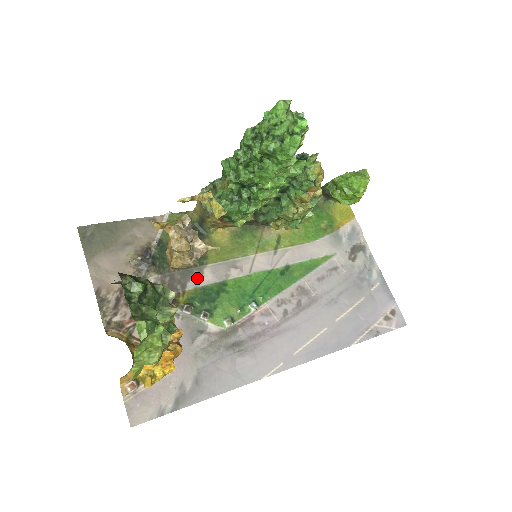
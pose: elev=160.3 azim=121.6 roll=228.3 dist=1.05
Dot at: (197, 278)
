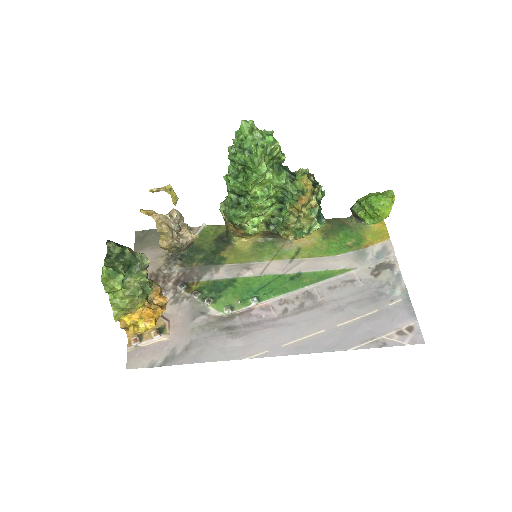
Dot at: (212, 273)
